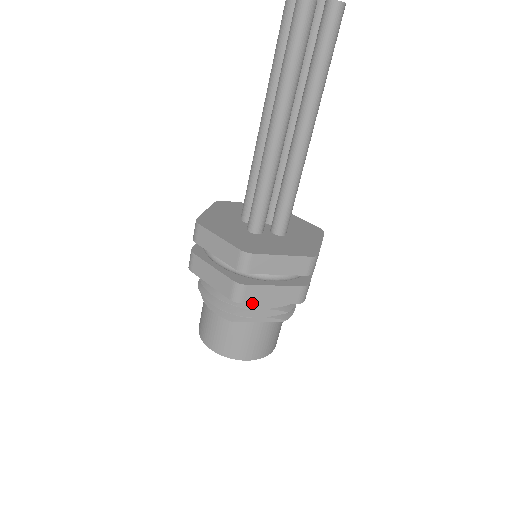
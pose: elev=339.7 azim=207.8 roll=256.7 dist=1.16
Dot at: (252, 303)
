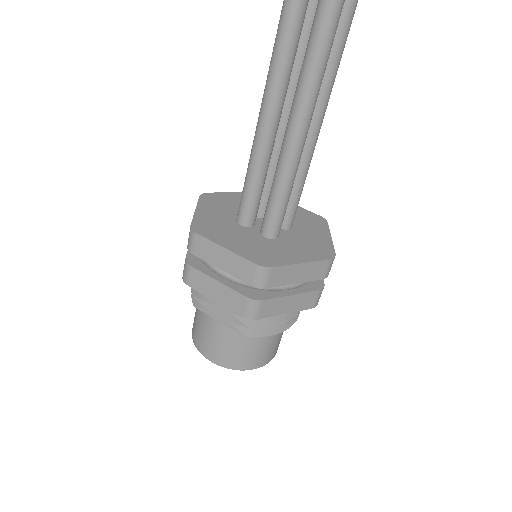
Dot at: (197, 290)
